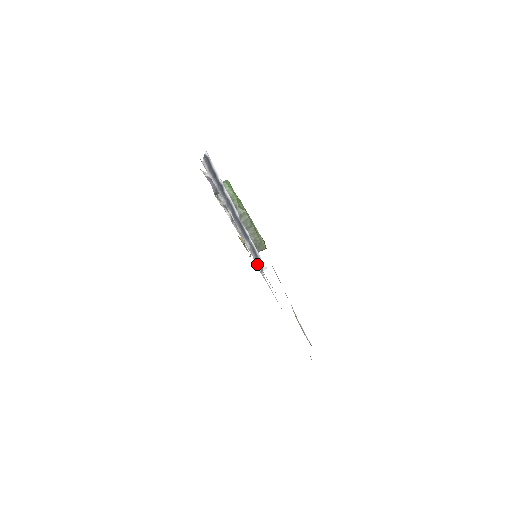
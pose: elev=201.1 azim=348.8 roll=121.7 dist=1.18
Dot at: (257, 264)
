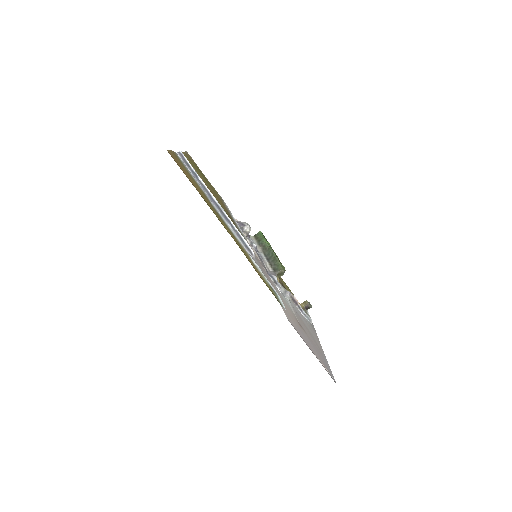
Dot at: occluded
